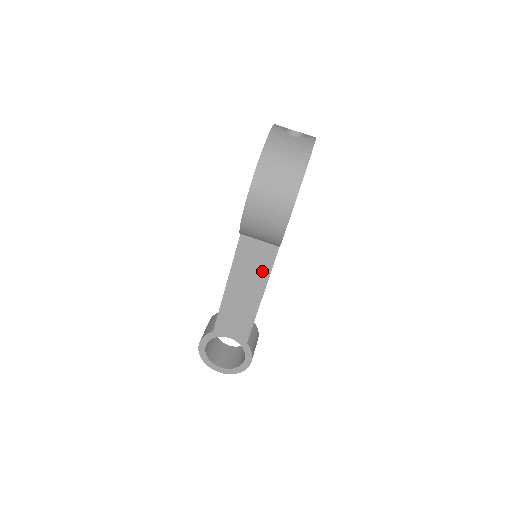
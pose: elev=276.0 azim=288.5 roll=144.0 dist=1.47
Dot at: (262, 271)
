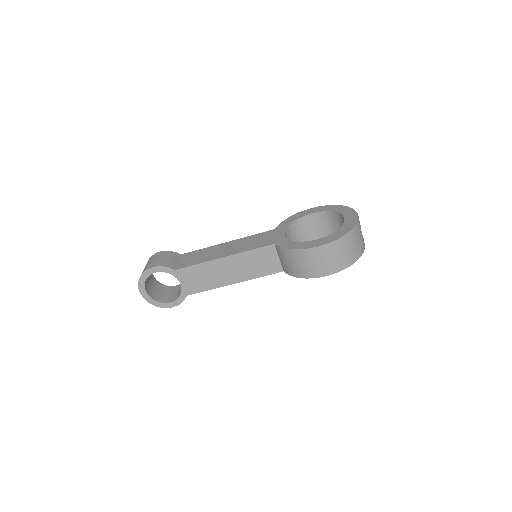
Dot at: (256, 272)
